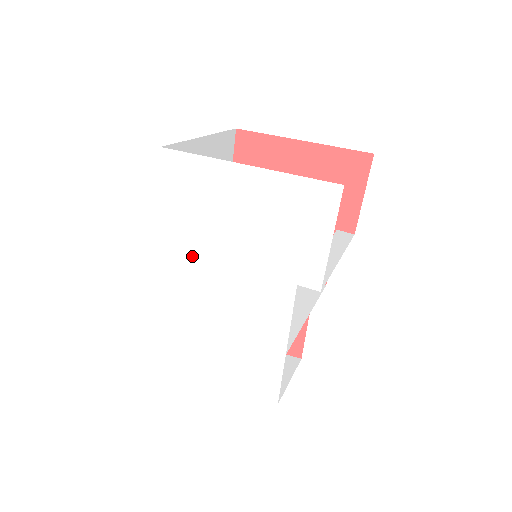
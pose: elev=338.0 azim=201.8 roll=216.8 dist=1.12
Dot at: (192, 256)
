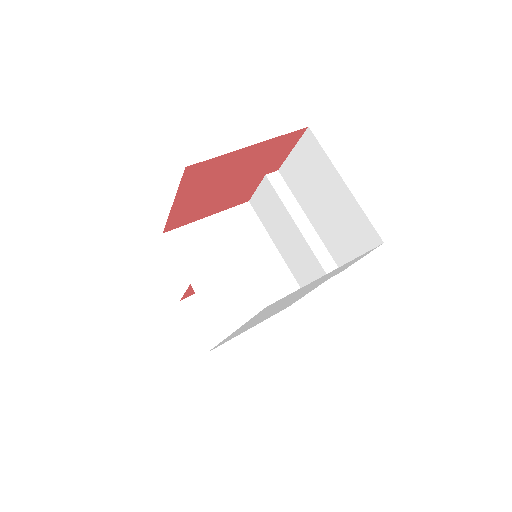
Dot at: occluded
